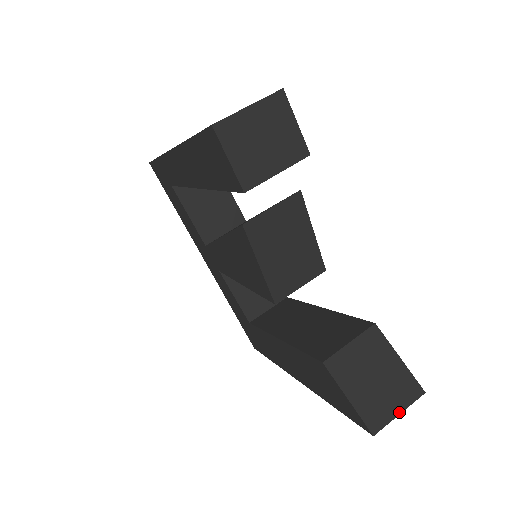
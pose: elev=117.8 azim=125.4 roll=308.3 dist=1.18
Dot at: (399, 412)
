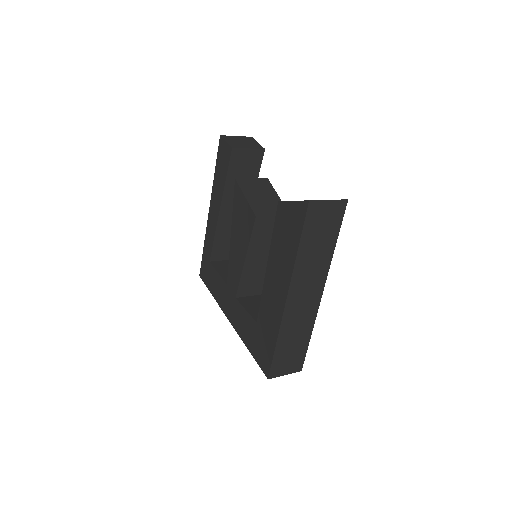
Dot at: (329, 200)
